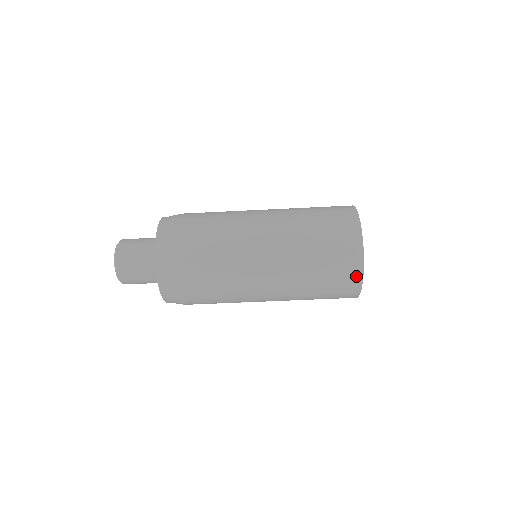
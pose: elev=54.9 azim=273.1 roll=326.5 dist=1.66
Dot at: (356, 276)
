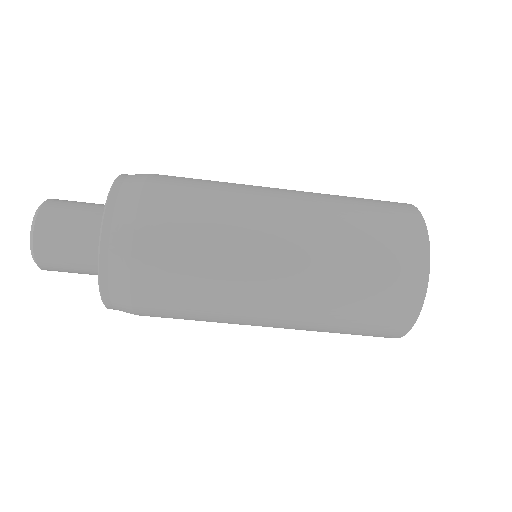
Dot at: (401, 327)
